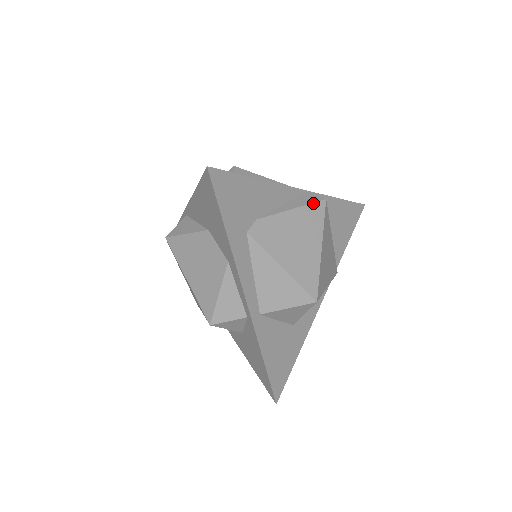
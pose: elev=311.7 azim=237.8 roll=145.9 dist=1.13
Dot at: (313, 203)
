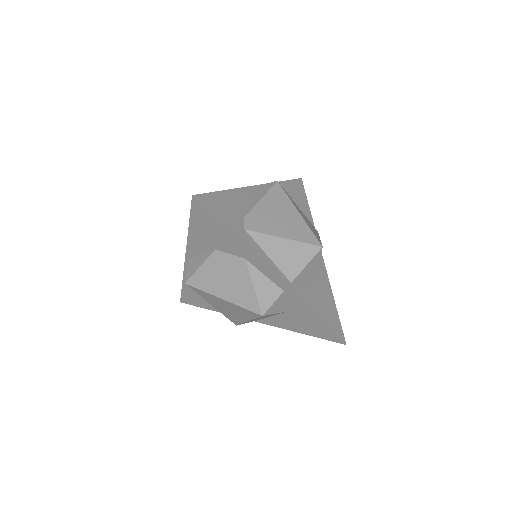
Dot at: (271, 188)
